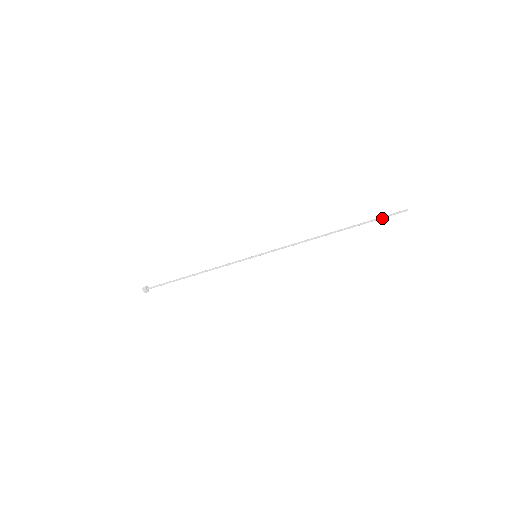
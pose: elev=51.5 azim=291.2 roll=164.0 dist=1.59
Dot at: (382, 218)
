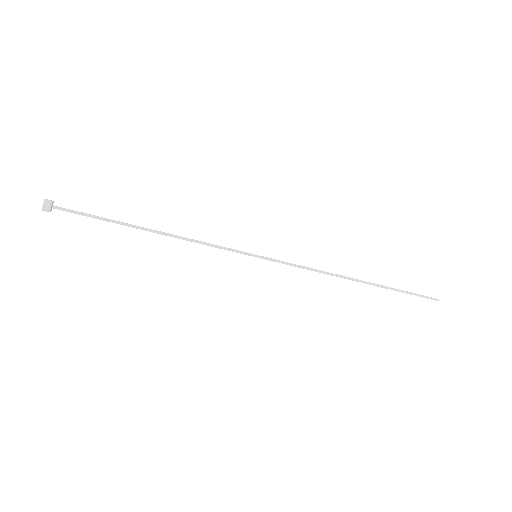
Dot at: (412, 294)
